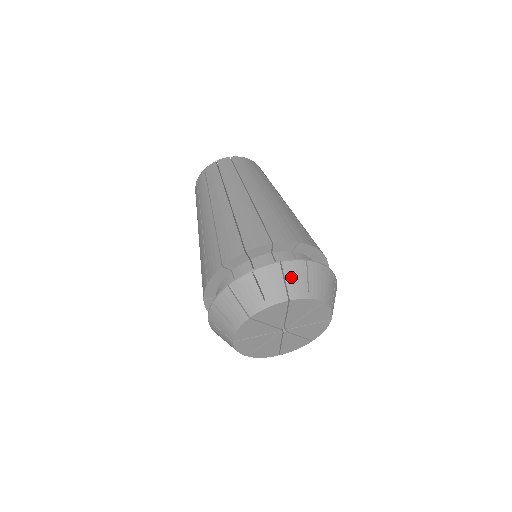
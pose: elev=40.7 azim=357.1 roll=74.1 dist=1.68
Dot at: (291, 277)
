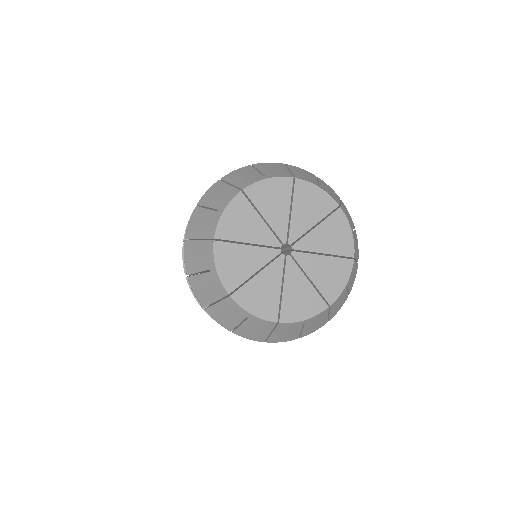
Dot at: (297, 171)
